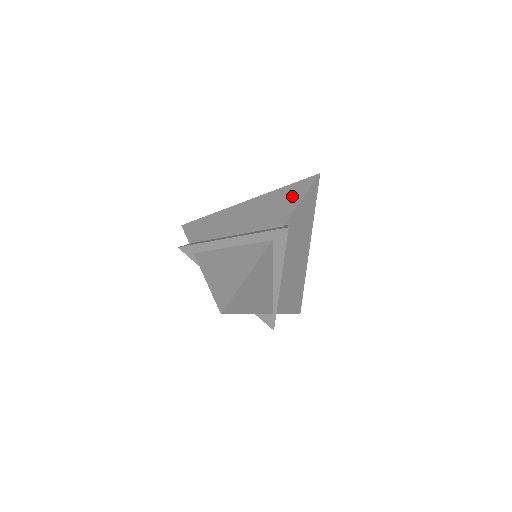
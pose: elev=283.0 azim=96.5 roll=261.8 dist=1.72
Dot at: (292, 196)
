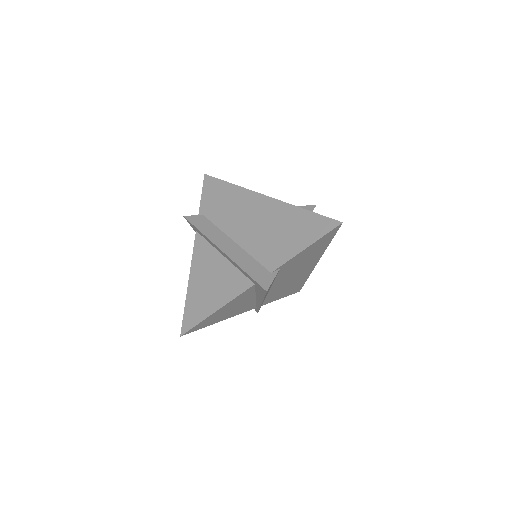
Dot at: (301, 234)
